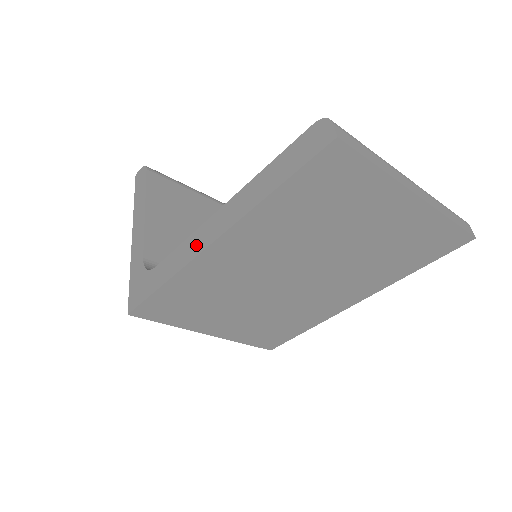
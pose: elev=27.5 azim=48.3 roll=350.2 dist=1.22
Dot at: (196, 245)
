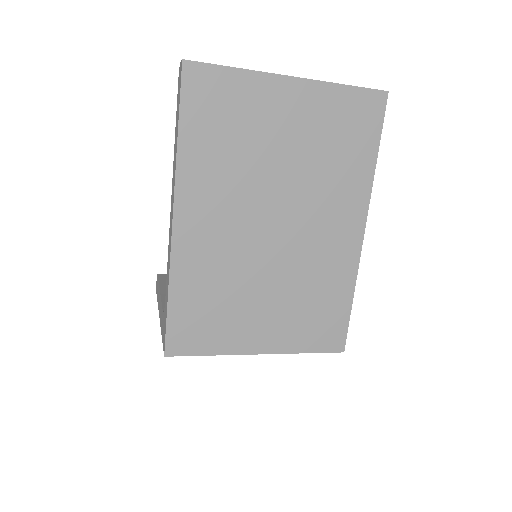
Dot at: (170, 237)
